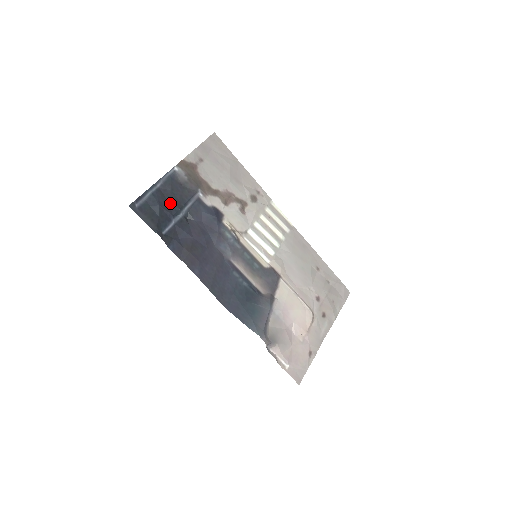
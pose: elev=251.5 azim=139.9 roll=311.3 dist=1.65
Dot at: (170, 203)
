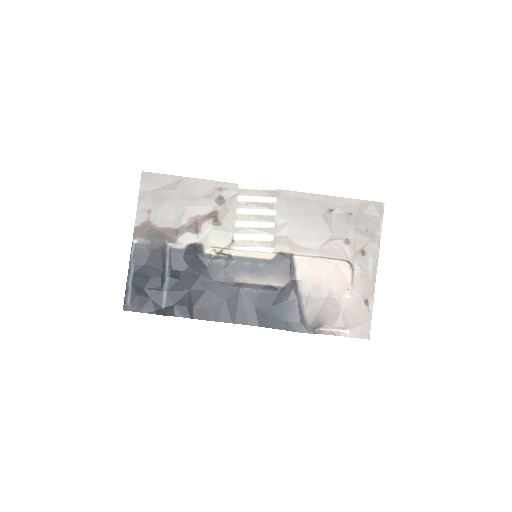
Dot at: (151, 278)
